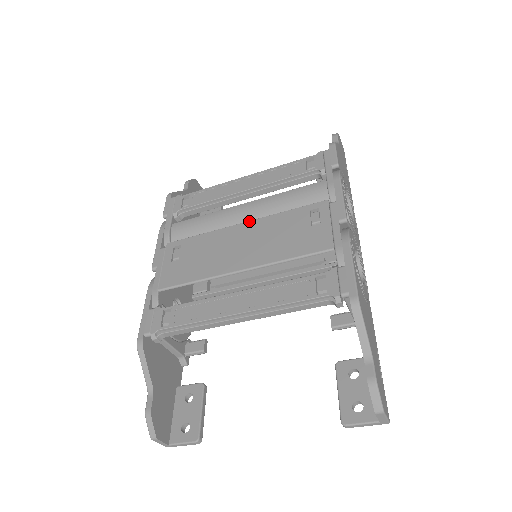
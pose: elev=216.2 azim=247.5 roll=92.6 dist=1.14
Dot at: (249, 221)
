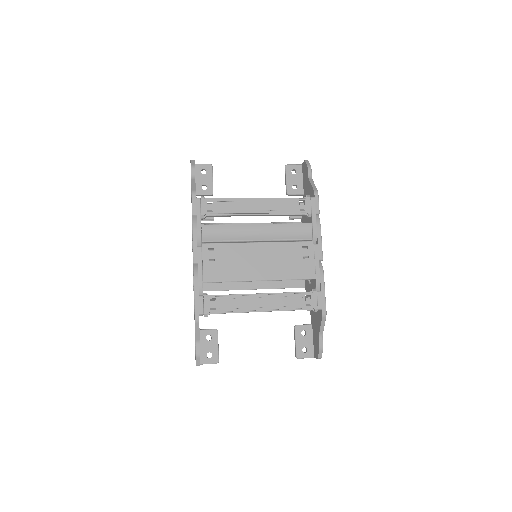
Dot at: (263, 243)
